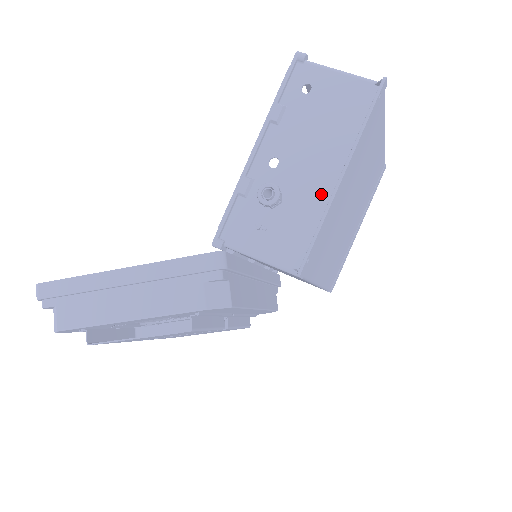
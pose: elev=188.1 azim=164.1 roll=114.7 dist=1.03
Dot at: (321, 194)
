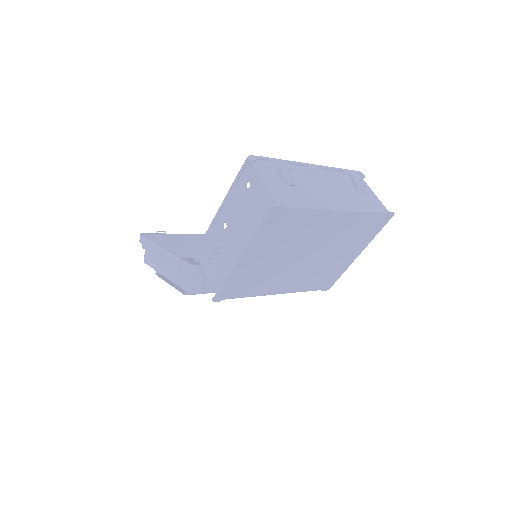
Dot at: (236, 259)
